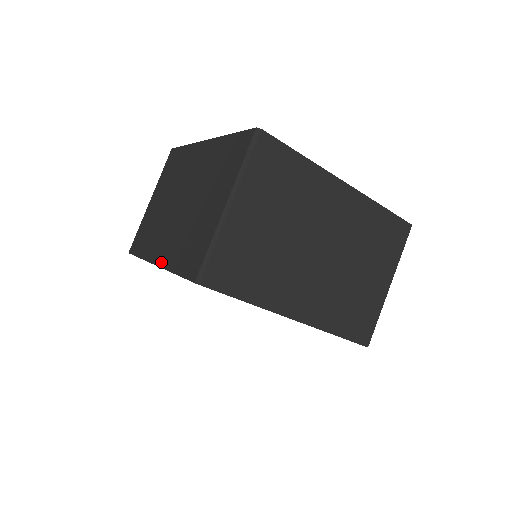
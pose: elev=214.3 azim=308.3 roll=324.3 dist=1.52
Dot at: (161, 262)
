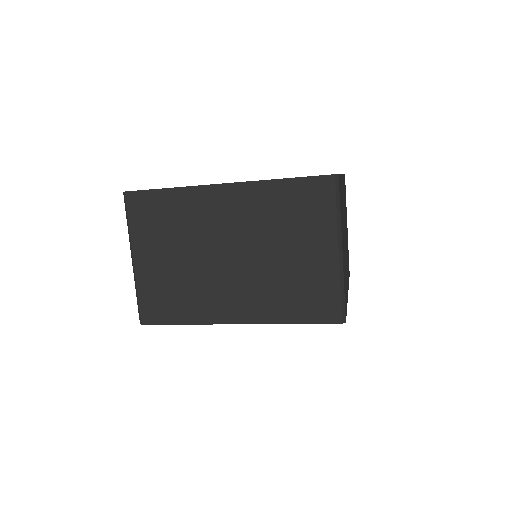
Dot at: (250, 319)
